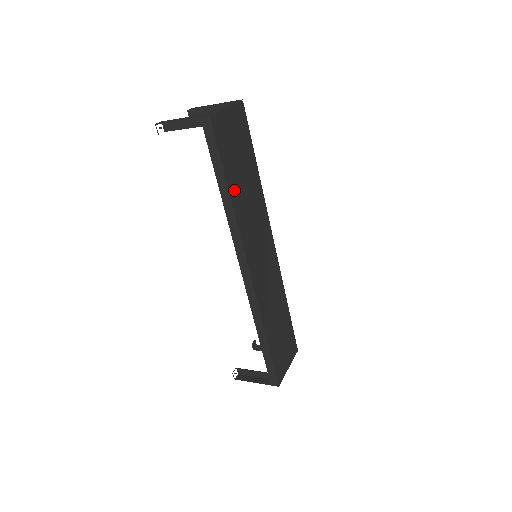
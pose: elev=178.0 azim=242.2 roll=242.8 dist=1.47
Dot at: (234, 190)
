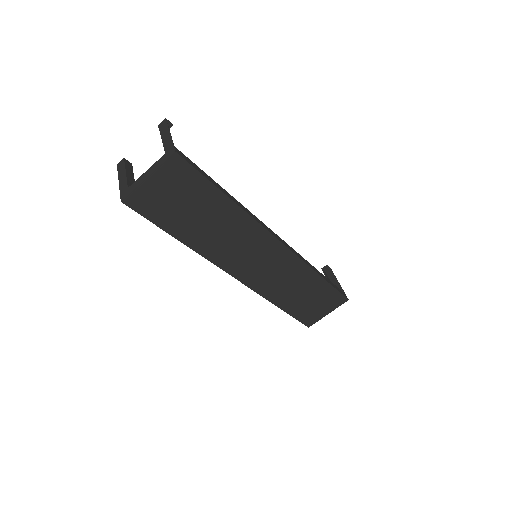
Dot at: (188, 235)
